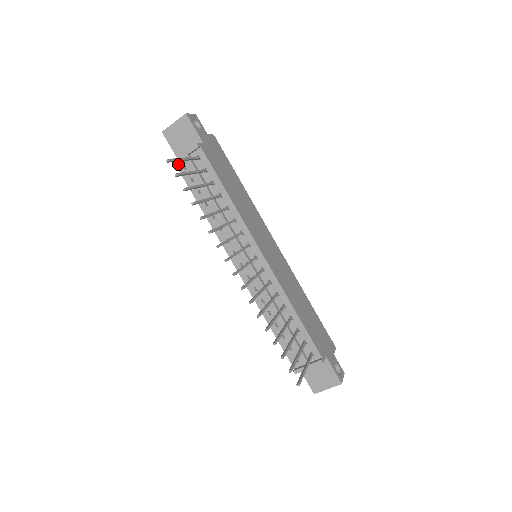
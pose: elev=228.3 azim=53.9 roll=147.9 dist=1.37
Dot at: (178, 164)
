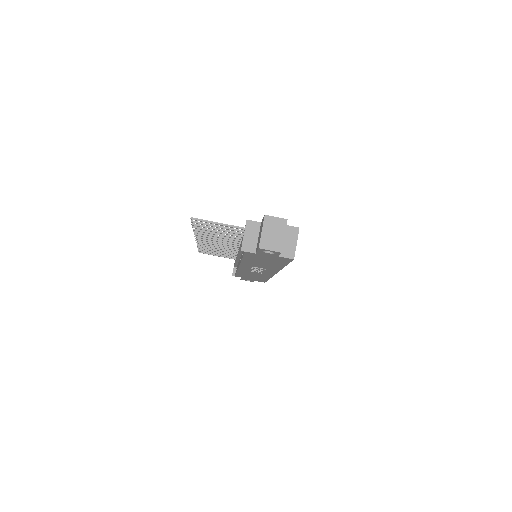
Dot at: occluded
